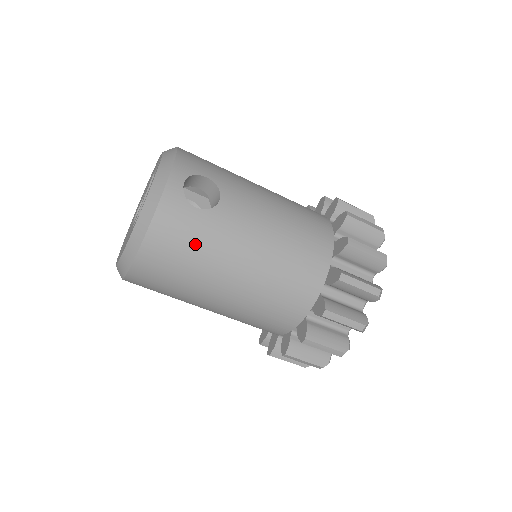
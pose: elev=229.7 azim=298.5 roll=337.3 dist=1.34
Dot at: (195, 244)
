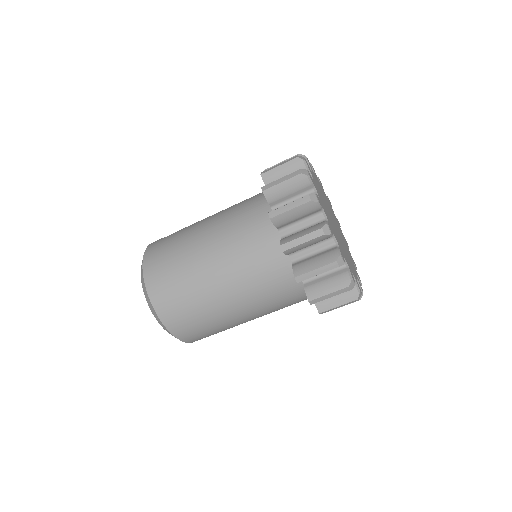
Dot at: (172, 244)
